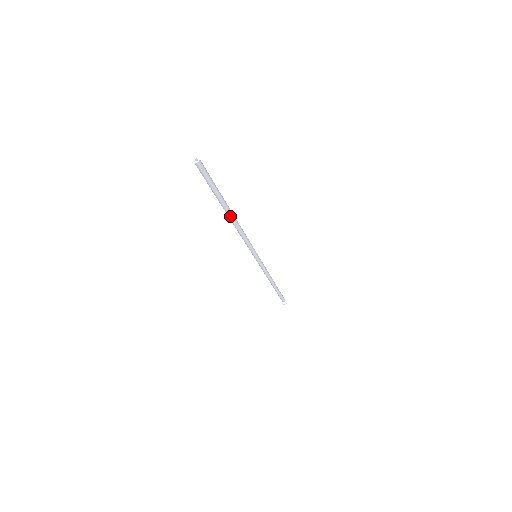
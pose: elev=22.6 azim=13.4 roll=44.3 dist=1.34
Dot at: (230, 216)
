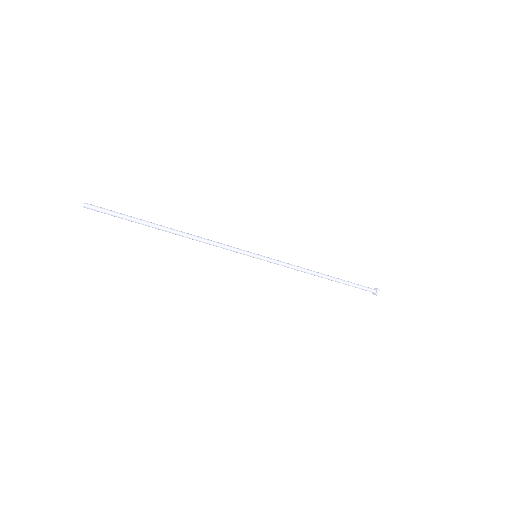
Dot at: (170, 232)
